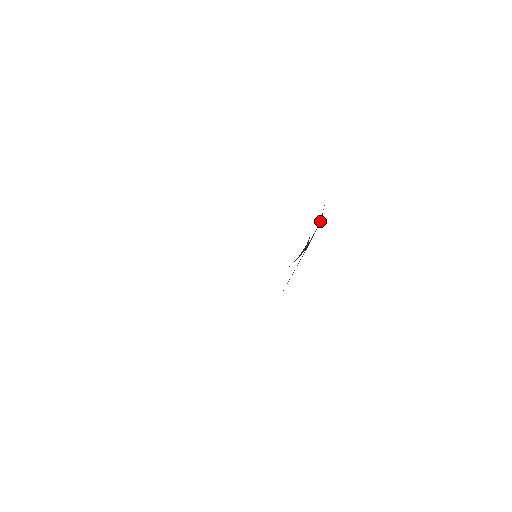
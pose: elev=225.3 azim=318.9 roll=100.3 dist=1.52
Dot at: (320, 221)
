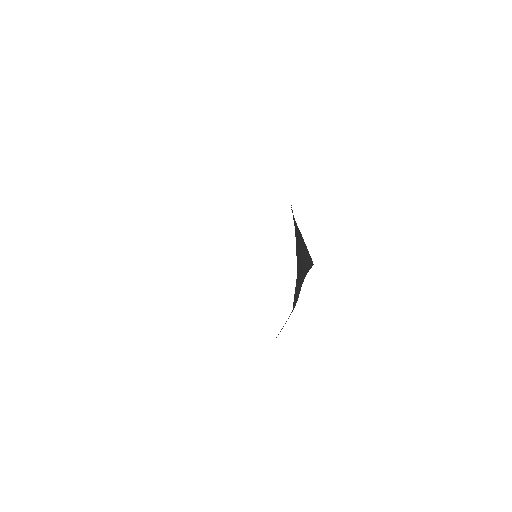
Dot at: (276, 337)
